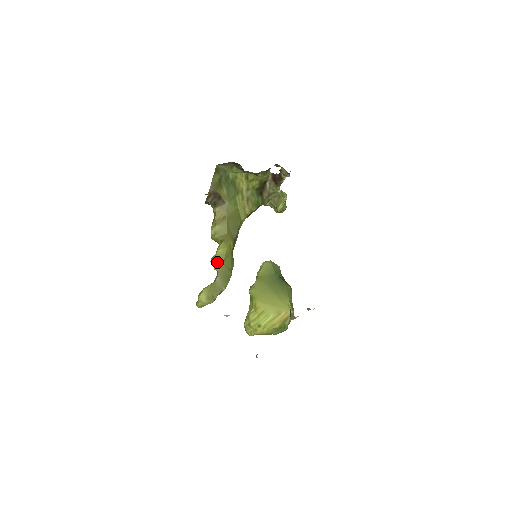
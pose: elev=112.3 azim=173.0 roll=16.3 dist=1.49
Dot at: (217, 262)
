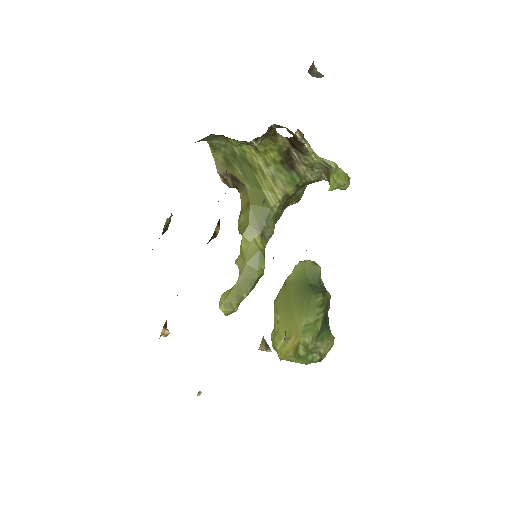
Dot at: (240, 261)
